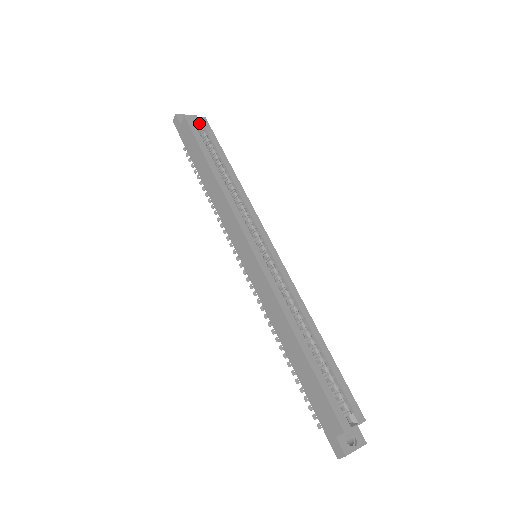
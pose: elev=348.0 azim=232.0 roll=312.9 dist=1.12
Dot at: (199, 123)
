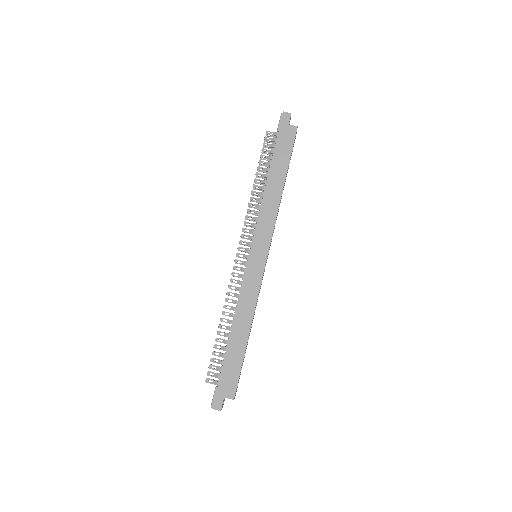
Dot at: occluded
